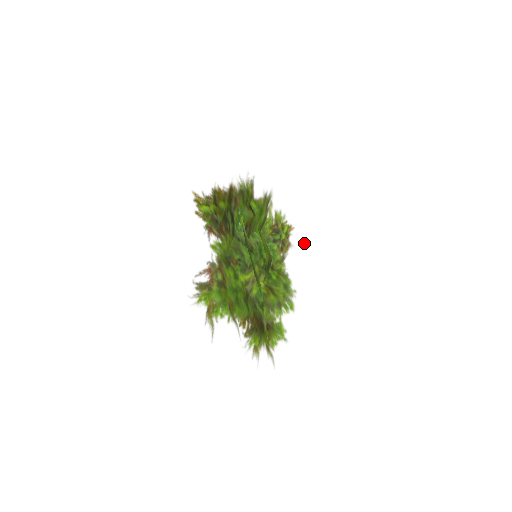
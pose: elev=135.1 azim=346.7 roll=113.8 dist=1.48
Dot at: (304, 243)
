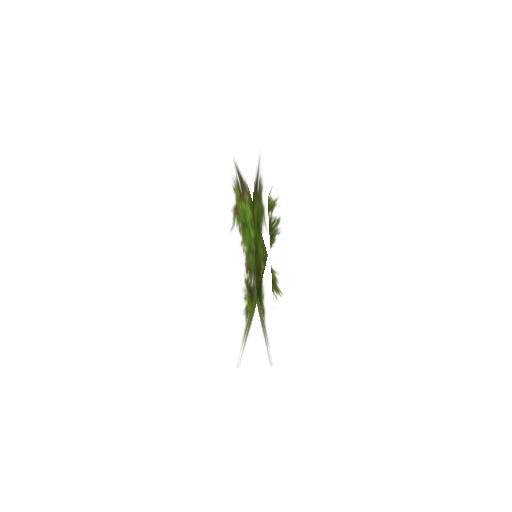
Dot at: occluded
